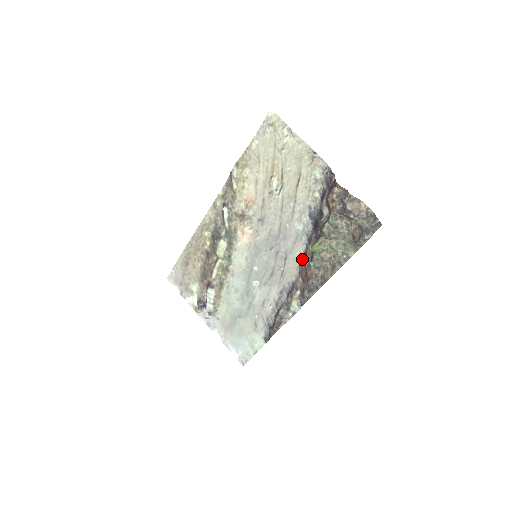
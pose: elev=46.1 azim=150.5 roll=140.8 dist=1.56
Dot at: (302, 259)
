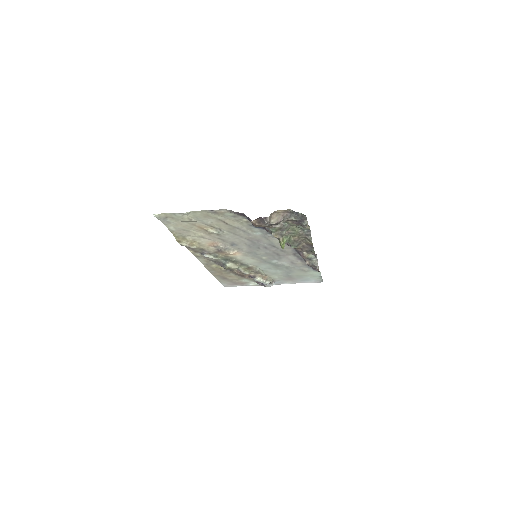
Dot at: occluded
